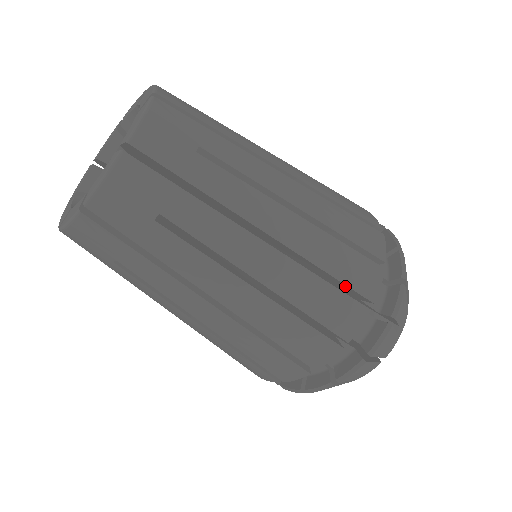
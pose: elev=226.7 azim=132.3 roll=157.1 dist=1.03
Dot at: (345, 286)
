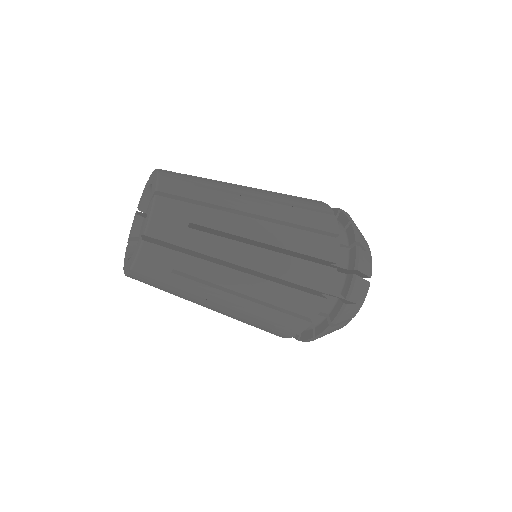
Dot at: (317, 231)
